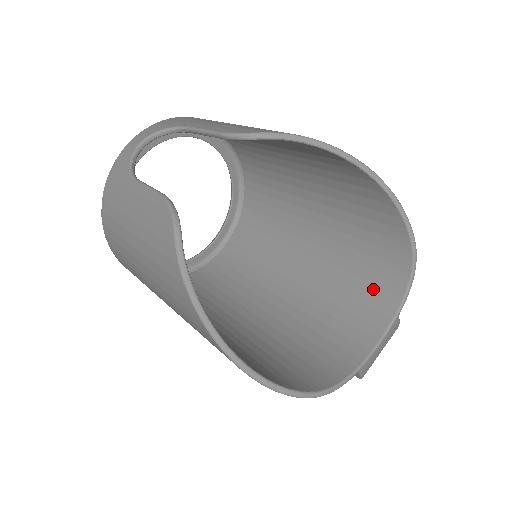
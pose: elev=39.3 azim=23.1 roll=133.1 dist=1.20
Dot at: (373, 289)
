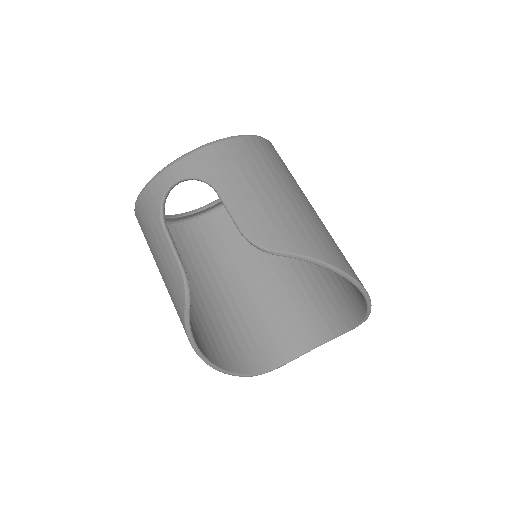
Dot at: (332, 312)
